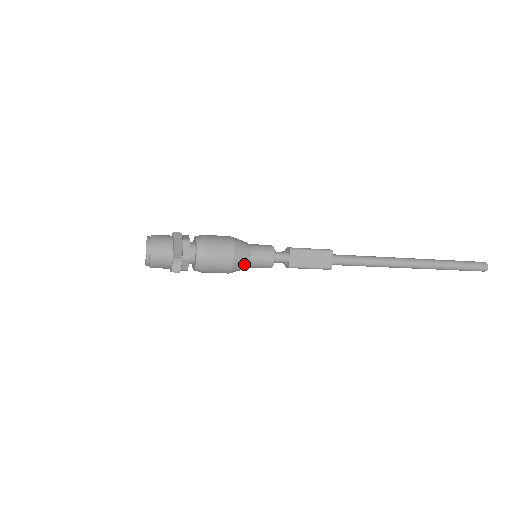
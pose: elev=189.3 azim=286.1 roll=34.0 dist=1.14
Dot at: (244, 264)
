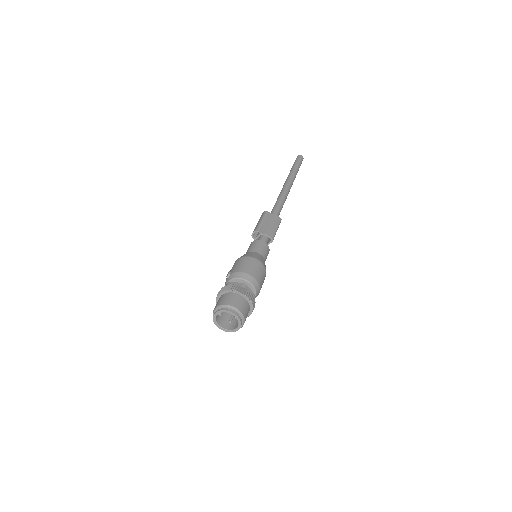
Dot at: occluded
